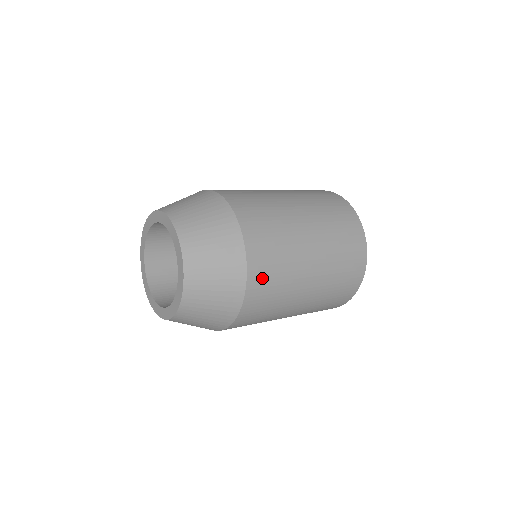
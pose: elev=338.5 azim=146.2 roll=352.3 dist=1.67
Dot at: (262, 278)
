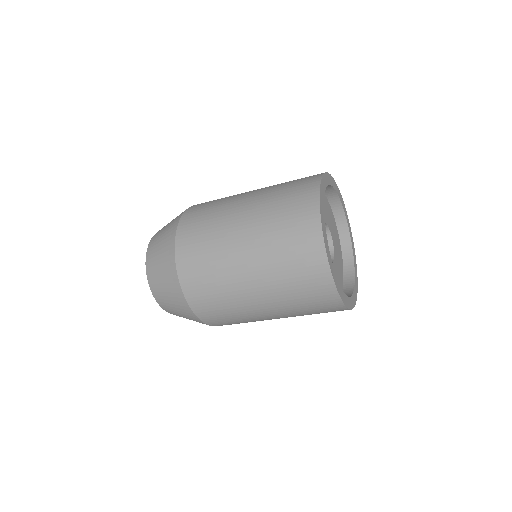
Dot at: (210, 313)
